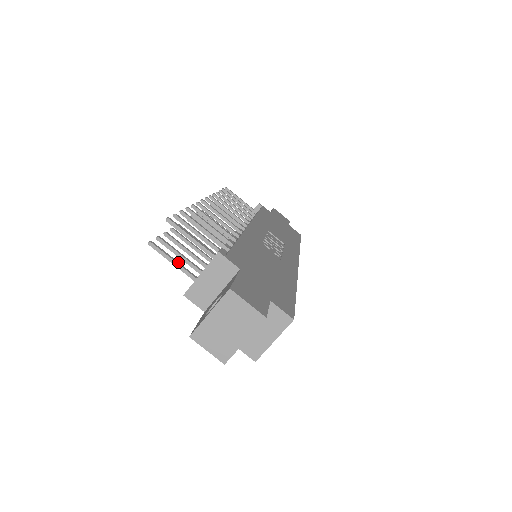
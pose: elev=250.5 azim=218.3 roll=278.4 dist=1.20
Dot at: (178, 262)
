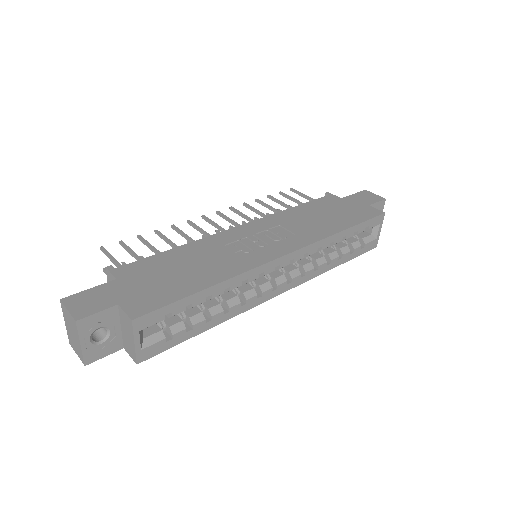
Dot at: occluded
